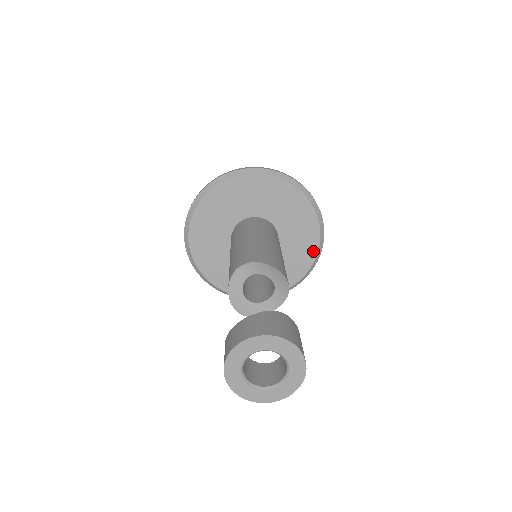
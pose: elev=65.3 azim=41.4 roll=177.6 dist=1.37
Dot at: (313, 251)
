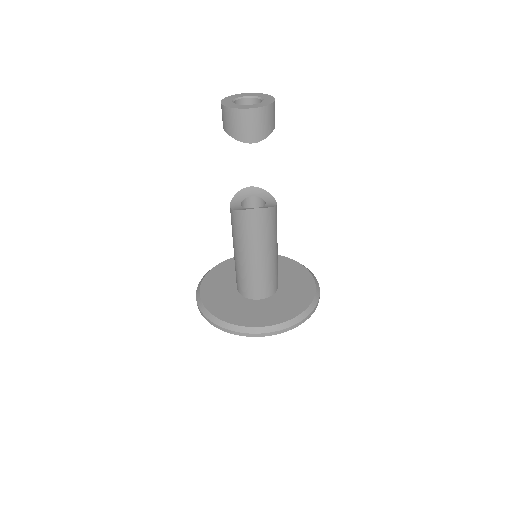
Dot at: (294, 264)
